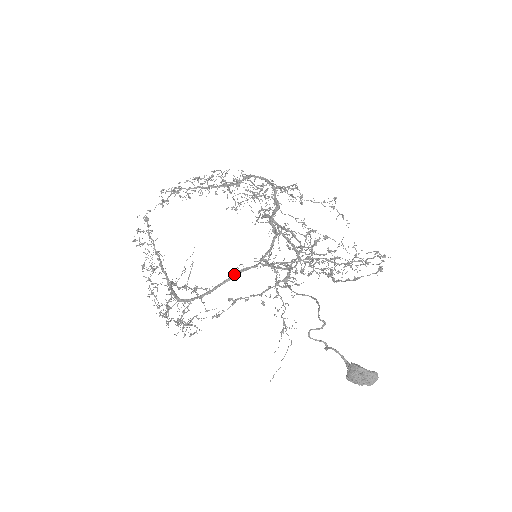
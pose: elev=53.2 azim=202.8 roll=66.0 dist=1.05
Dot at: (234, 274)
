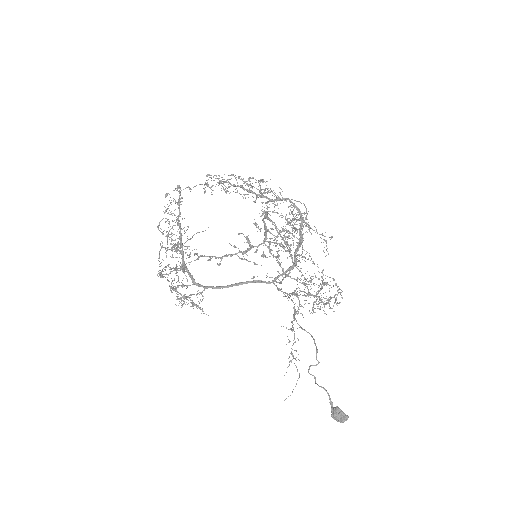
Dot at: (249, 281)
